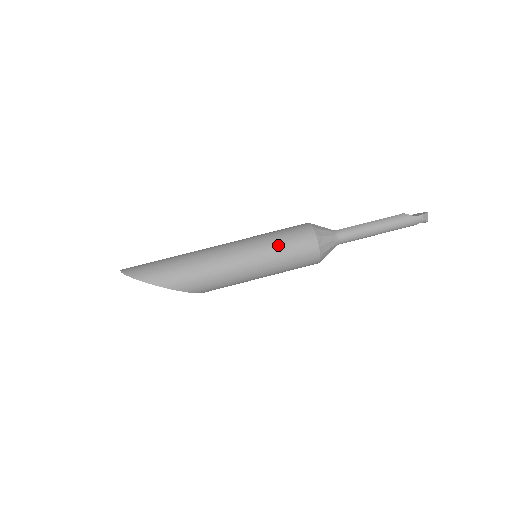
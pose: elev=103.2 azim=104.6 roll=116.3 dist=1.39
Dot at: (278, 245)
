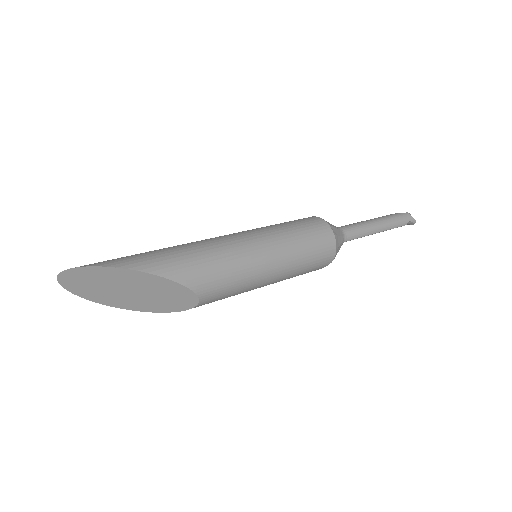
Dot at: (282, 225)
